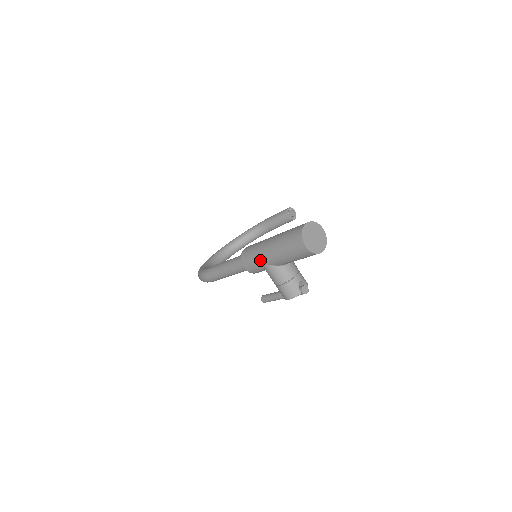
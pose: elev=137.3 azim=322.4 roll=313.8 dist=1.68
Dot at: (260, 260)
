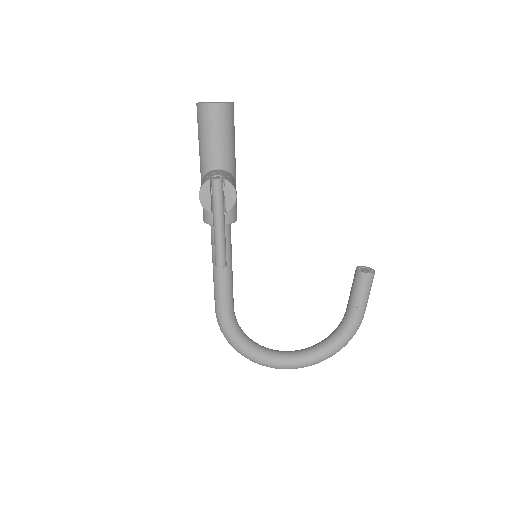
Dot at: occluded
